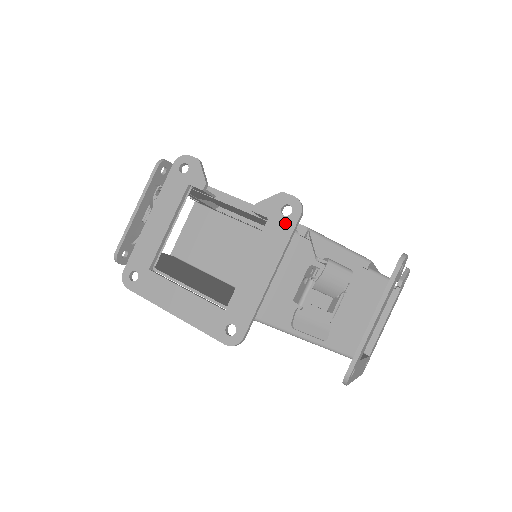
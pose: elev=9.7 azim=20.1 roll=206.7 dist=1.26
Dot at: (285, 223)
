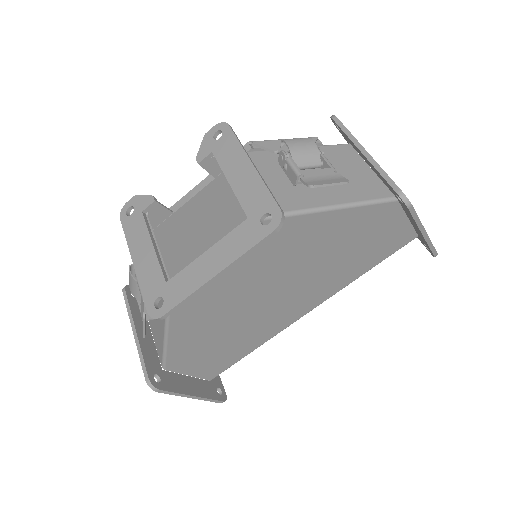
Dot at: (225, 139)
